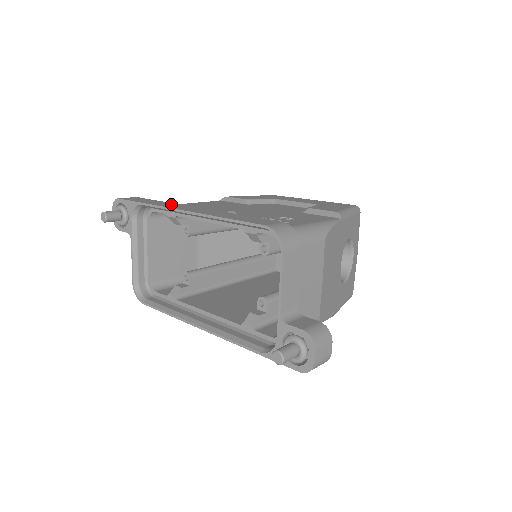
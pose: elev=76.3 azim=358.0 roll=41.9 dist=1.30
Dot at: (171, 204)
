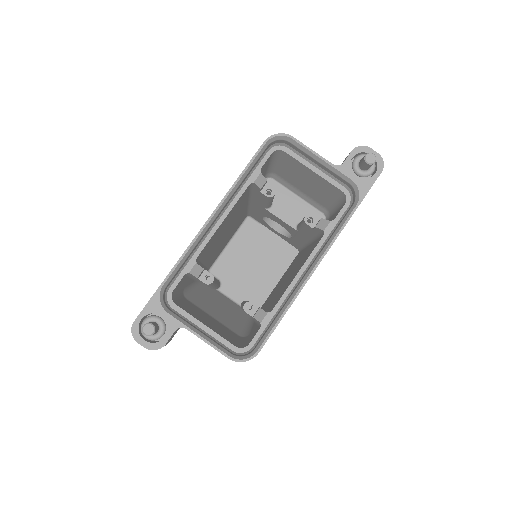
Dot at: occluded
